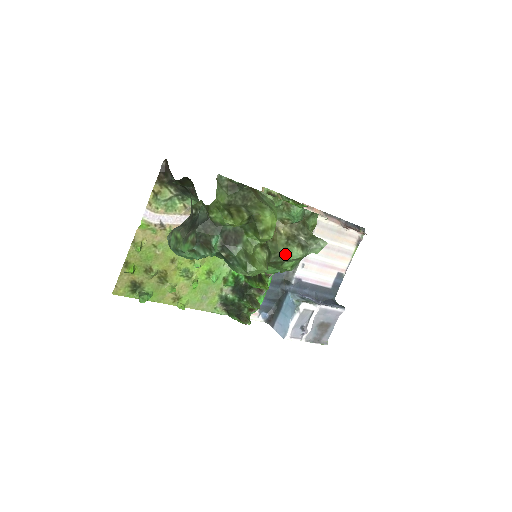
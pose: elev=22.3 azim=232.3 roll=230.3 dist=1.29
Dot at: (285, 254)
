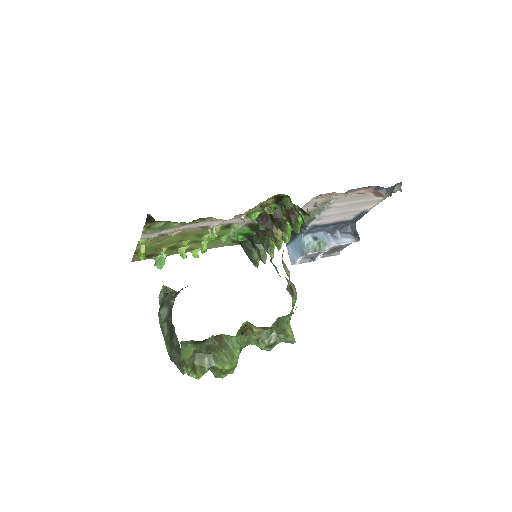
Dot at: (256, 345)
